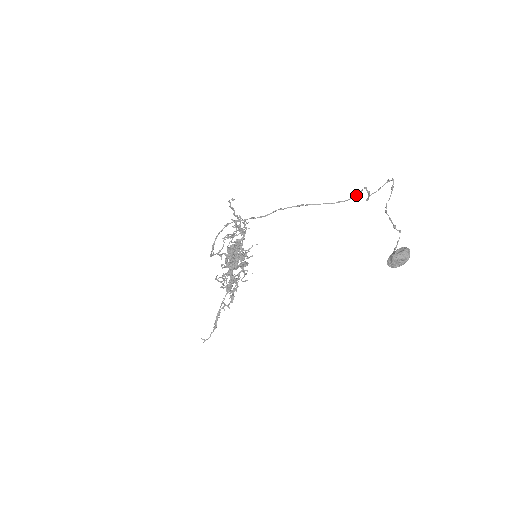
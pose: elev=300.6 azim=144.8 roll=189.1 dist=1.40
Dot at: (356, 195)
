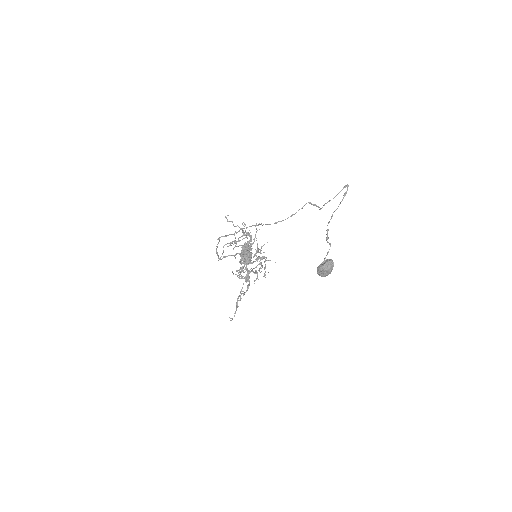
Dot at: (295, 213)
